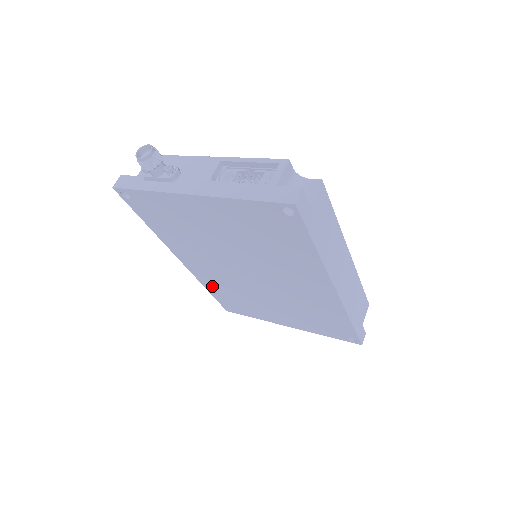
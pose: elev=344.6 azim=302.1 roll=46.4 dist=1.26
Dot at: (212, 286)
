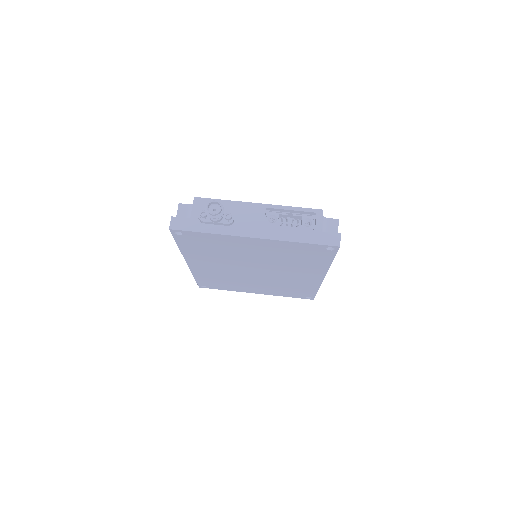
Dot at: (203, 276)
